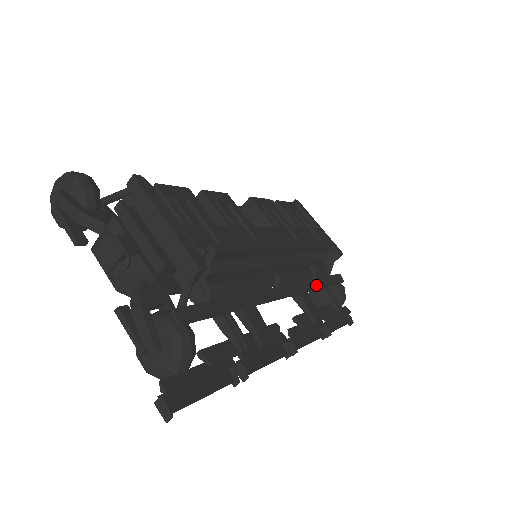
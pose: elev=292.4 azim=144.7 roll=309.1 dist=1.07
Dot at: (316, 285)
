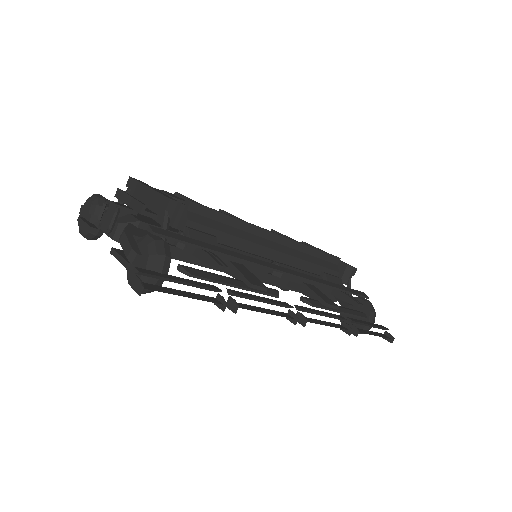
Dot at: (327, 283)
